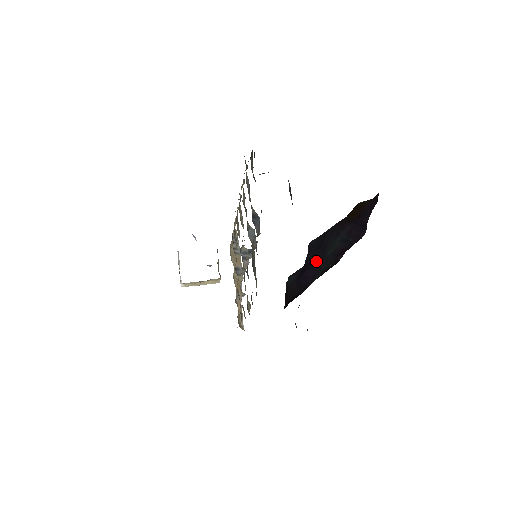
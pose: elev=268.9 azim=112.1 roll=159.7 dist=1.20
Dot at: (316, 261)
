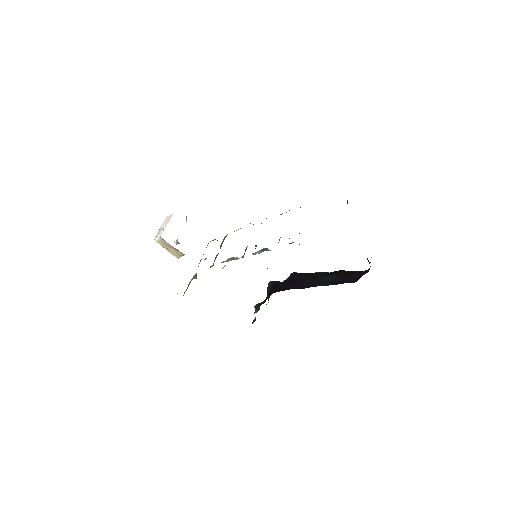
Dot at: (308, 281)
